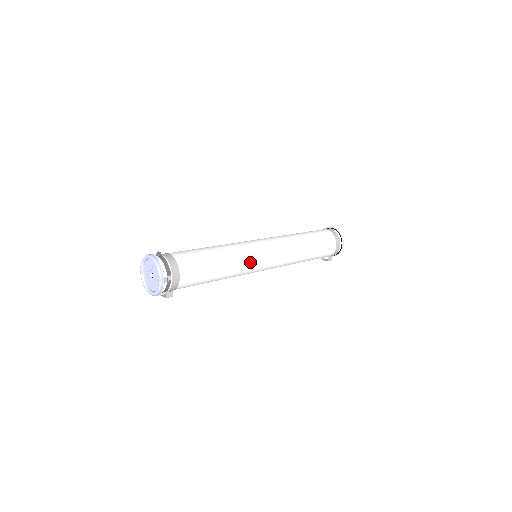
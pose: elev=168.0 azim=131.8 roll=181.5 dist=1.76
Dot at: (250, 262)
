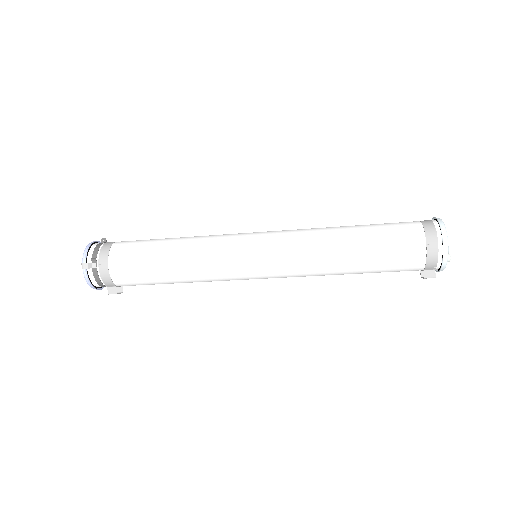
Dot at: (220, 258)
